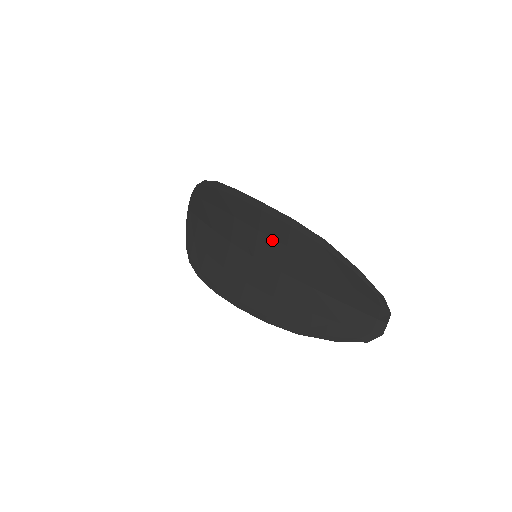
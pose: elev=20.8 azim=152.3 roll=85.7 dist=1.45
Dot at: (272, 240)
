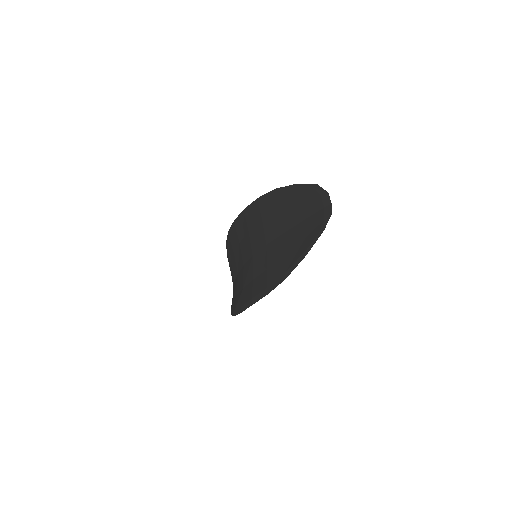
Dot at: (255, 228)
